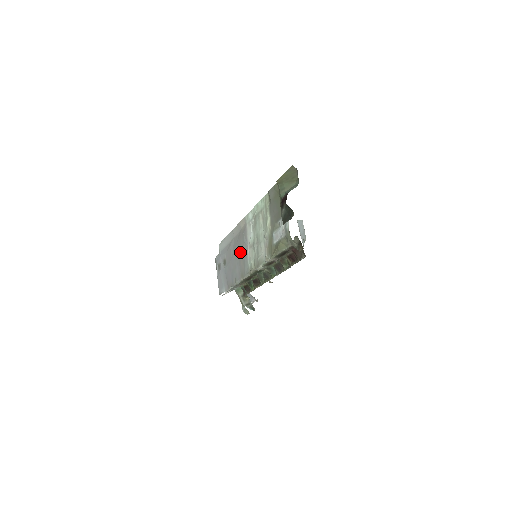
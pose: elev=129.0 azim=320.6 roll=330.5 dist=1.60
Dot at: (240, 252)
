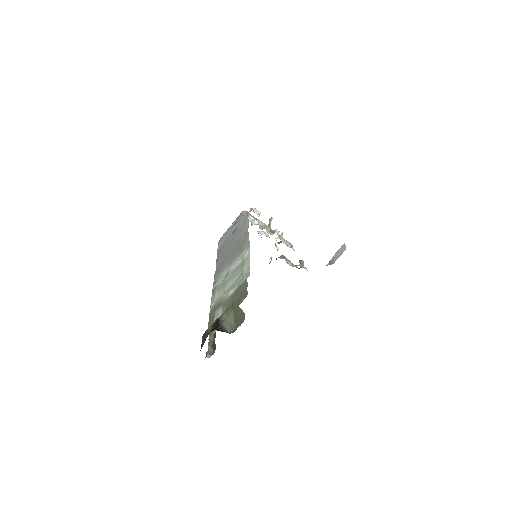
Dot at: (230, 256)
